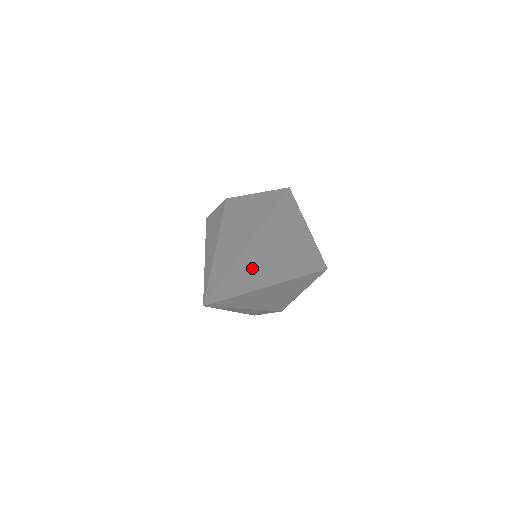
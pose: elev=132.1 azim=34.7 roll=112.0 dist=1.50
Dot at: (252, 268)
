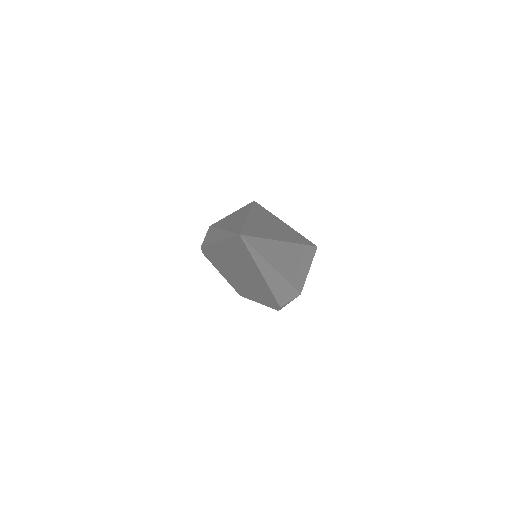
Dot at: (260, 228)
